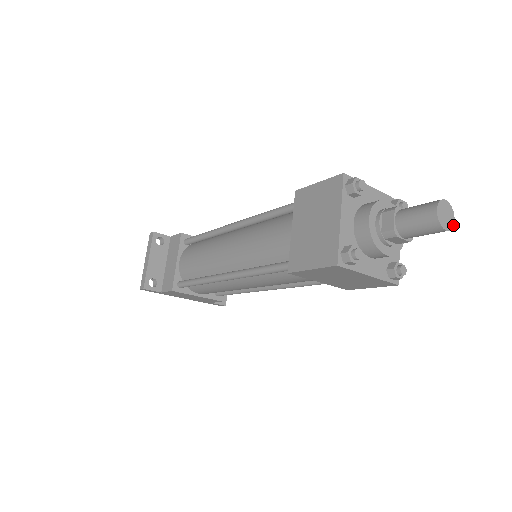
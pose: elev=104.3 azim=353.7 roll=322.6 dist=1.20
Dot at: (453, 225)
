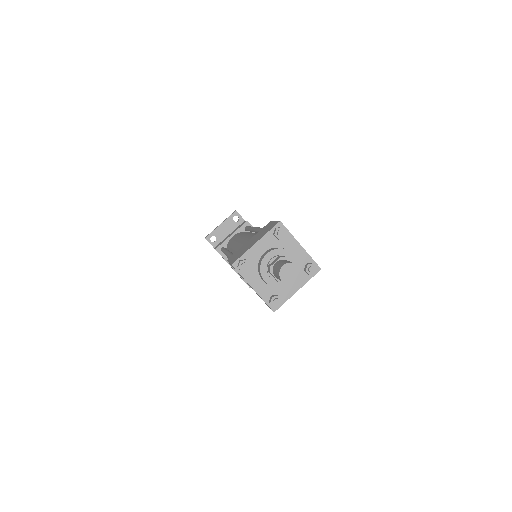
Dot at: occluded
